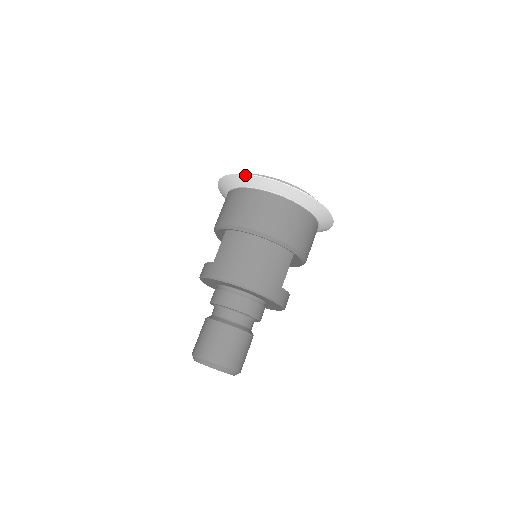
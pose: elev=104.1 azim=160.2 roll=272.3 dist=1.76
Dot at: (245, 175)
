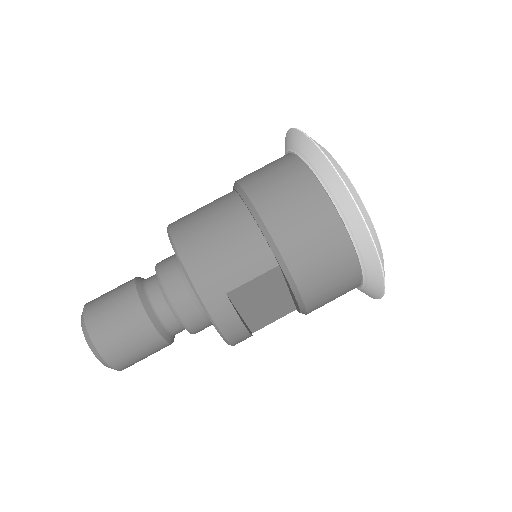
Dot at: (294, 129)
